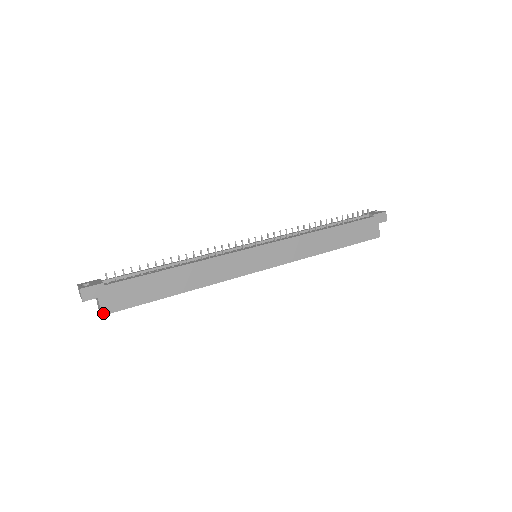
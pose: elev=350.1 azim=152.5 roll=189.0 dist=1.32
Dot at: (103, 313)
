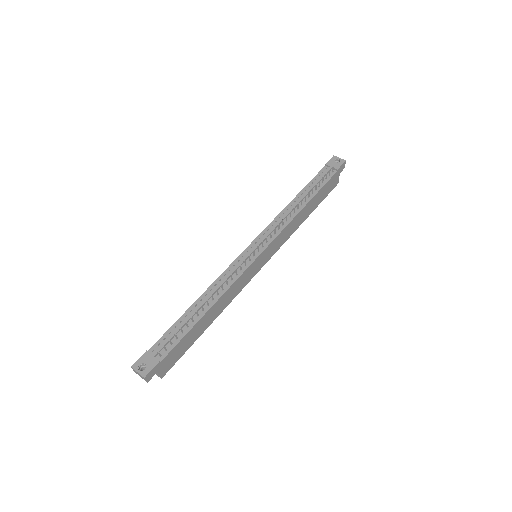
Dot at: (162, 377)
